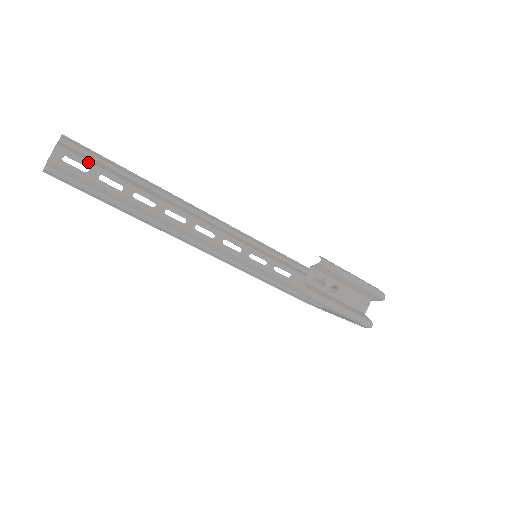
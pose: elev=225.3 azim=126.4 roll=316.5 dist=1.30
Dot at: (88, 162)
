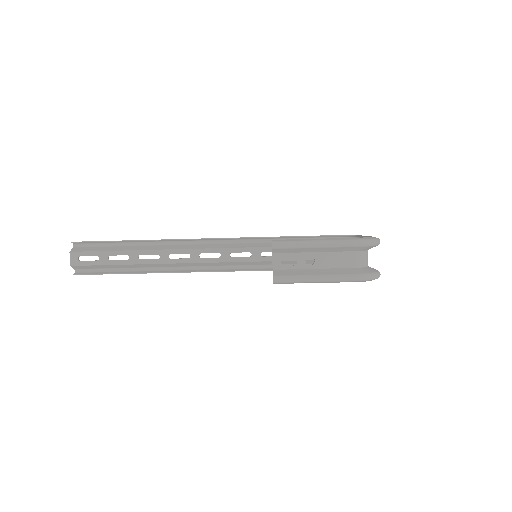
Dot at: (96, 252)
